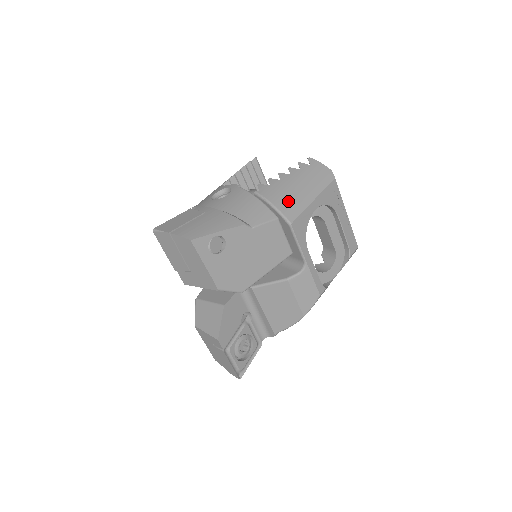
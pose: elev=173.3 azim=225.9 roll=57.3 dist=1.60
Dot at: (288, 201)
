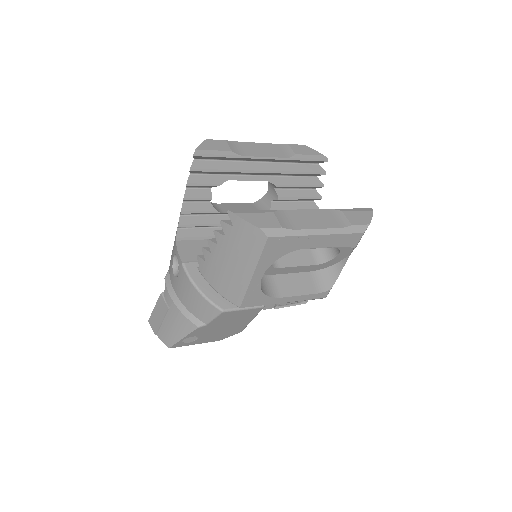
Dot at: (227, 285)
